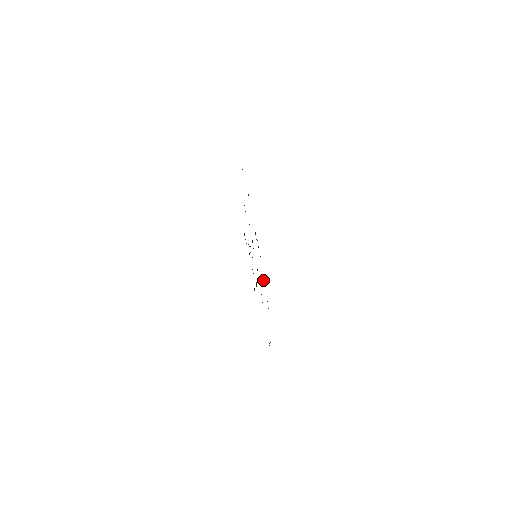
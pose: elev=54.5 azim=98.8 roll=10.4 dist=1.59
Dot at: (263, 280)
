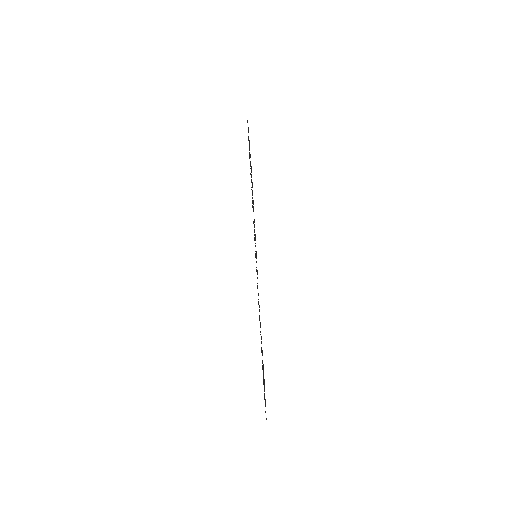
Dot at: occluded
